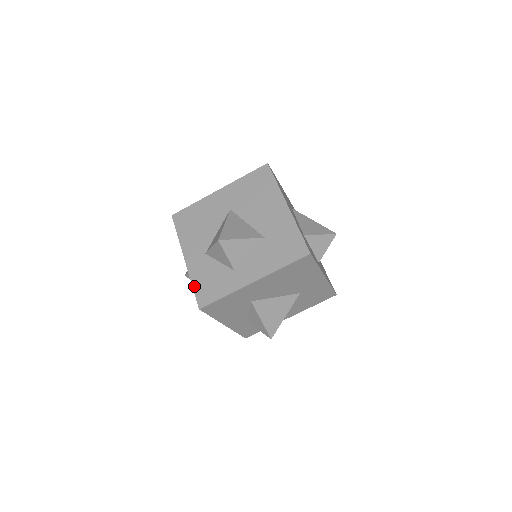
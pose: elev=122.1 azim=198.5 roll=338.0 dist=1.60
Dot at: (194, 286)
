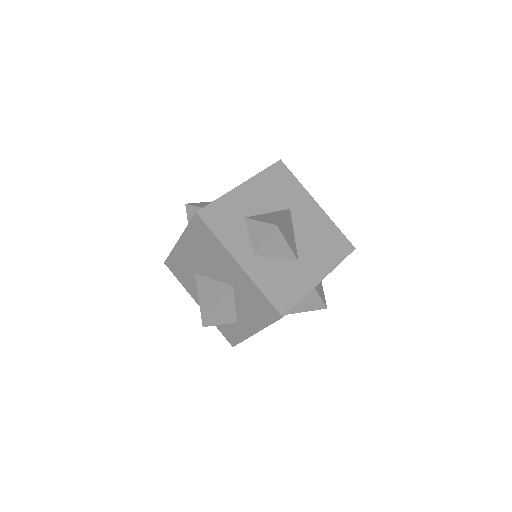
Dot at: occluded
